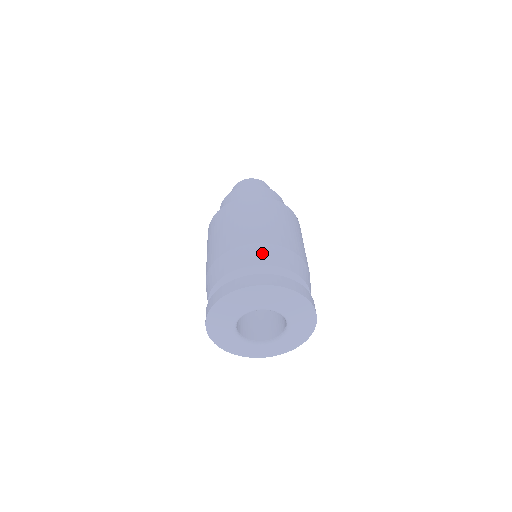
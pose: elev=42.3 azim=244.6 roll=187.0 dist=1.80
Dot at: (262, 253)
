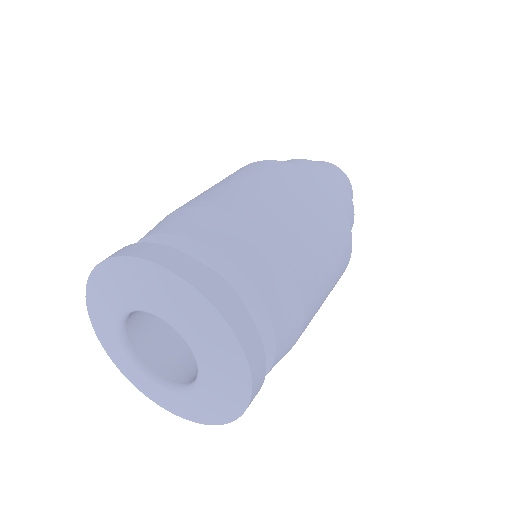
Dot at: (241, 241)
